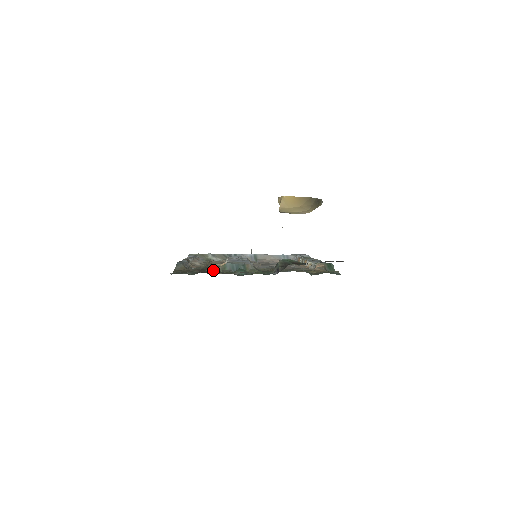
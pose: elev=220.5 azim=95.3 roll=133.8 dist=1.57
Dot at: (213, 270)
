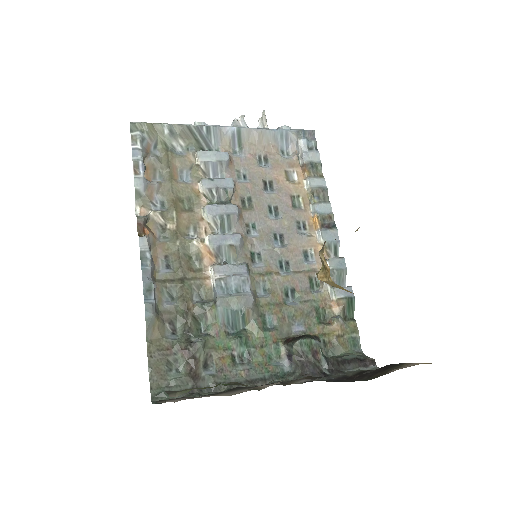
Dot at: (204, 346)
